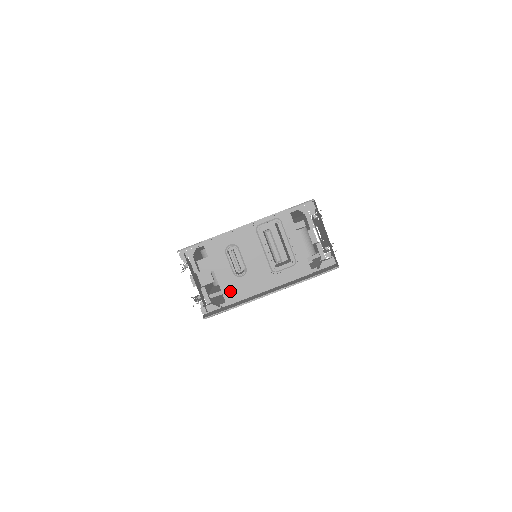
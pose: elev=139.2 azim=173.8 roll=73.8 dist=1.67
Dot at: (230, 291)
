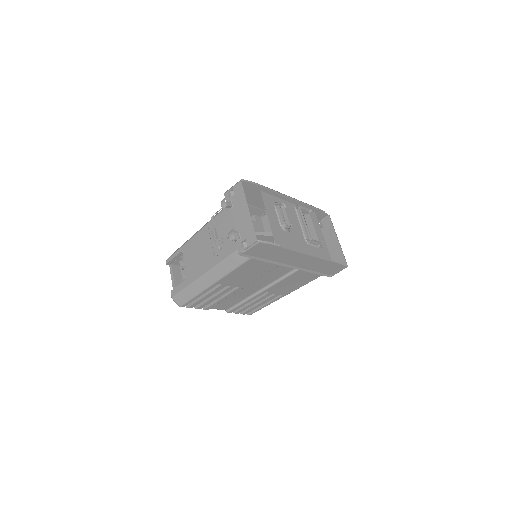
Dot at: (278, 235)
